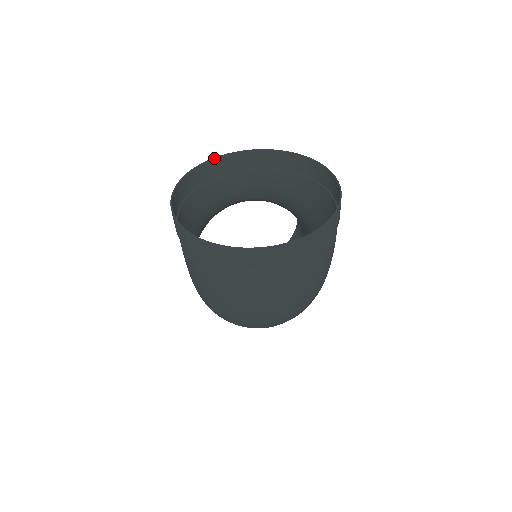
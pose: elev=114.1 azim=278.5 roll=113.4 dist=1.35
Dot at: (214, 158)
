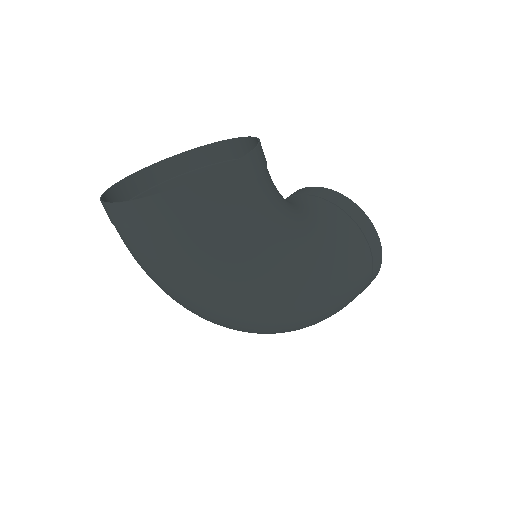
Dot at: (209, 144)
